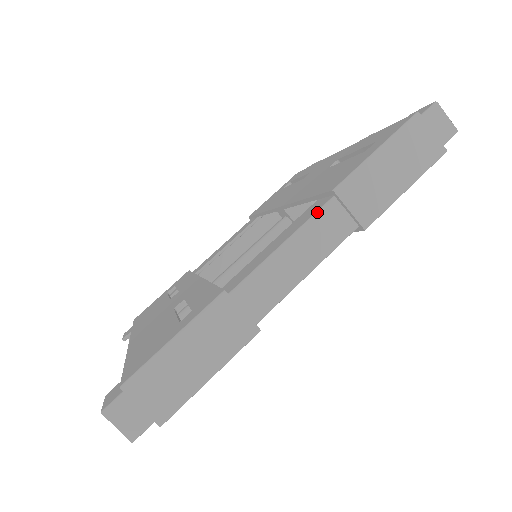
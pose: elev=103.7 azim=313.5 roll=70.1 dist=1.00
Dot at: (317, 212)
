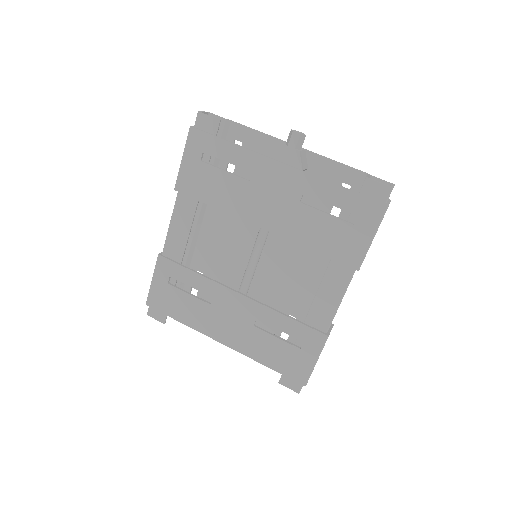
Dot at: occluded
